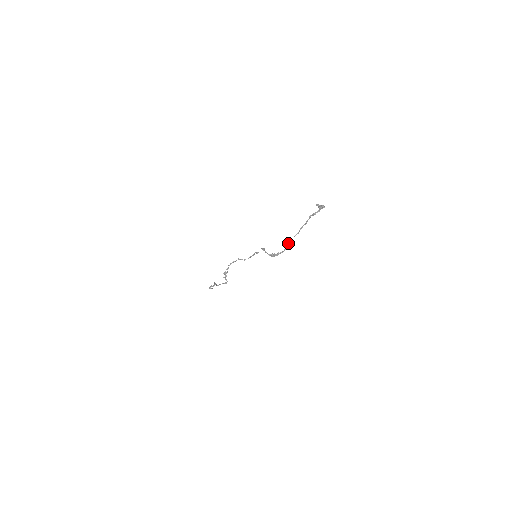
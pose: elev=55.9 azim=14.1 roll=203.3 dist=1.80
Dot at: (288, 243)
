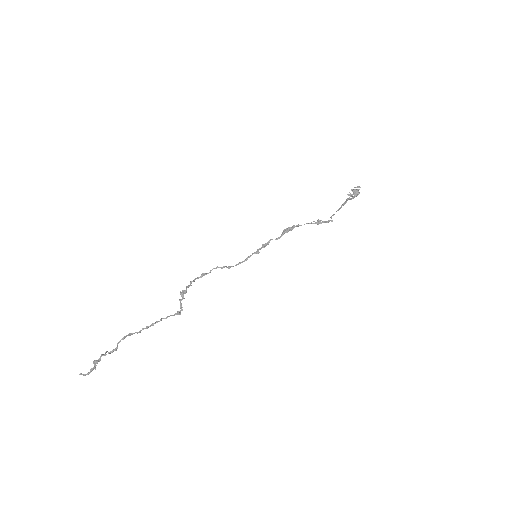
Dot at: (331, 216)
